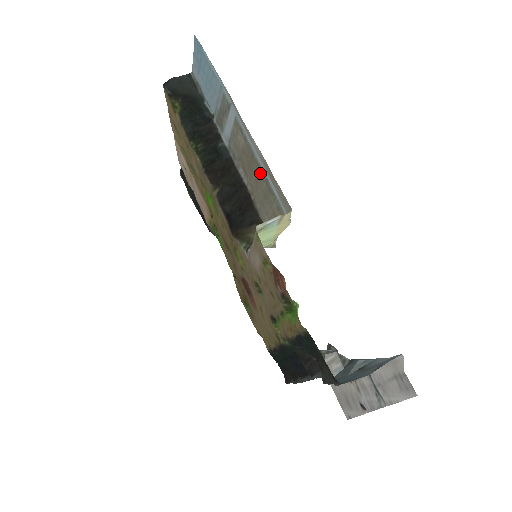
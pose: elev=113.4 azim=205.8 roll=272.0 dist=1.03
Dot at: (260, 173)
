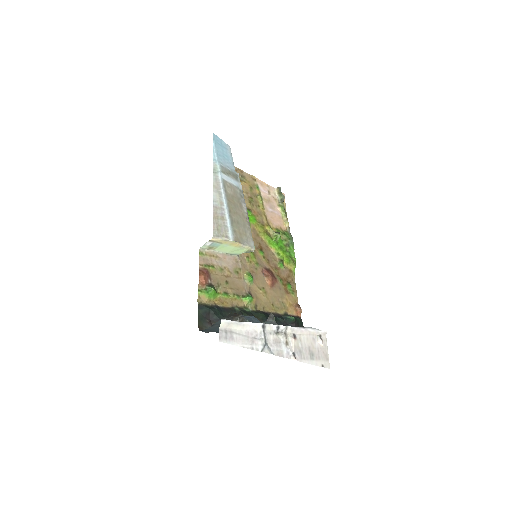
Dot at: (231, 210)
